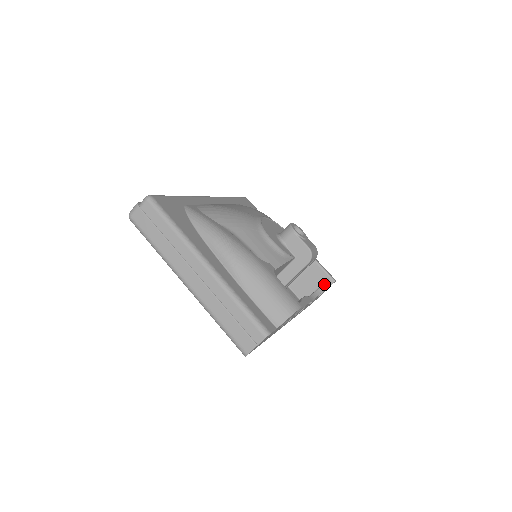
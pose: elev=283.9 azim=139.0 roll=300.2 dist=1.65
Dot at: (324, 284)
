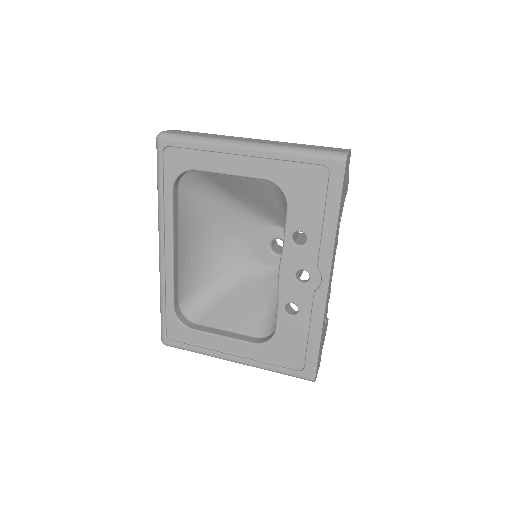
Dot at: occluded
